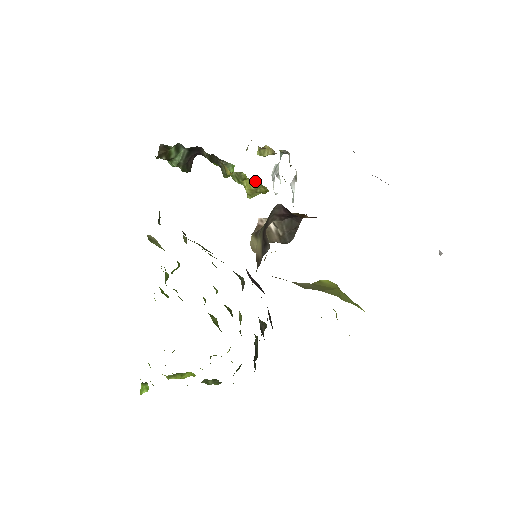
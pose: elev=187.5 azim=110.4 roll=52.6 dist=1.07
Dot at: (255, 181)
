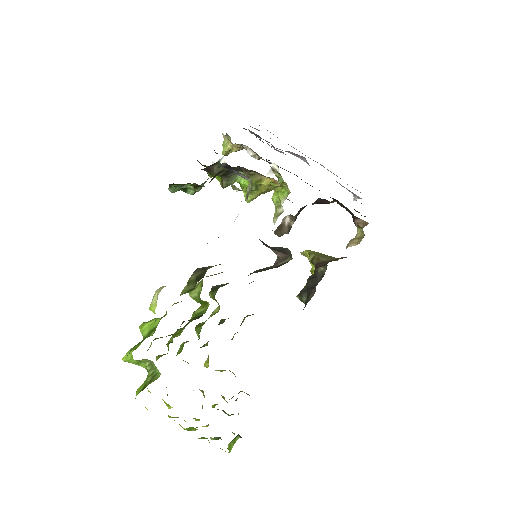
Dot at: occluded
